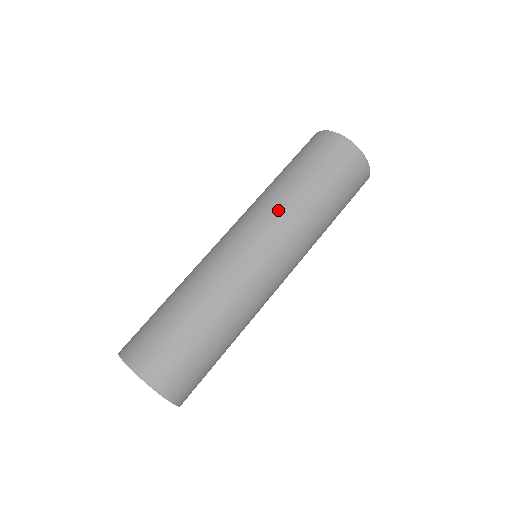
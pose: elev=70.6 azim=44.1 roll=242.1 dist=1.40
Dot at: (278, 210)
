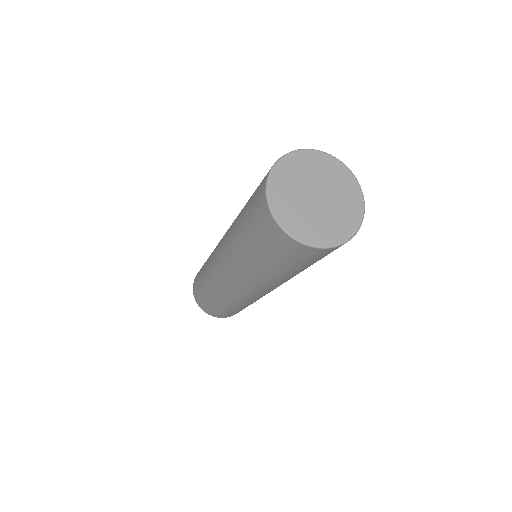
Dot at: (242, 271)
